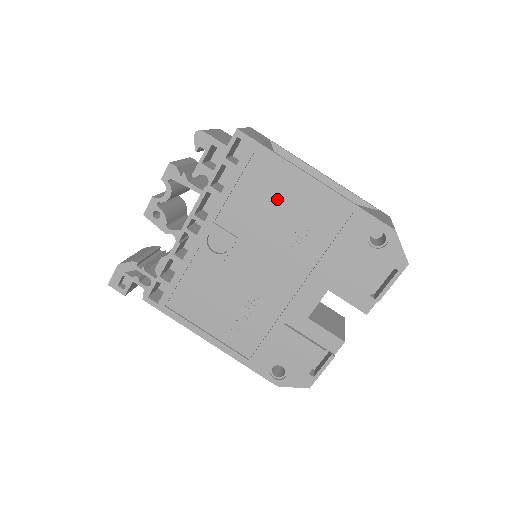
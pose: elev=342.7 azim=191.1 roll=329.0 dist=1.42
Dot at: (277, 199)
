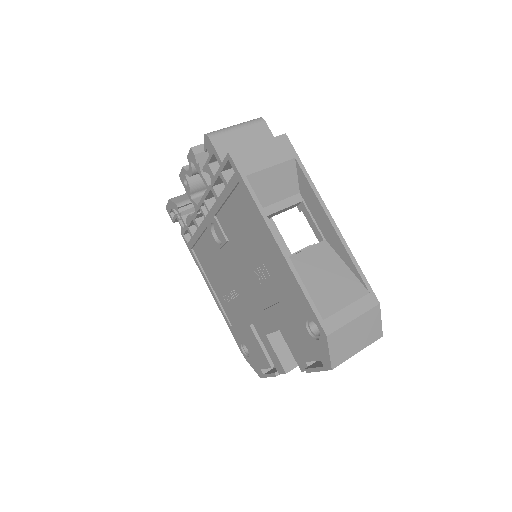
Dot at: (252, 233)
